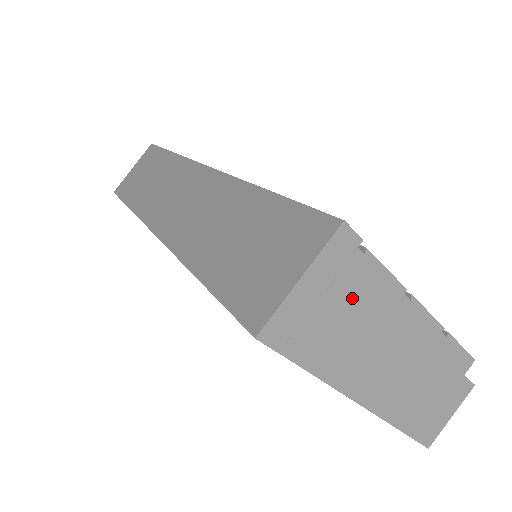
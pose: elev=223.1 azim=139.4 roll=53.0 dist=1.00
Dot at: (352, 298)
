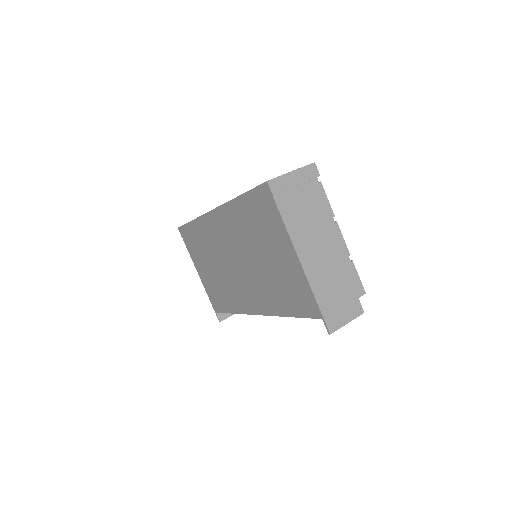
Dot at: (310, 199)
